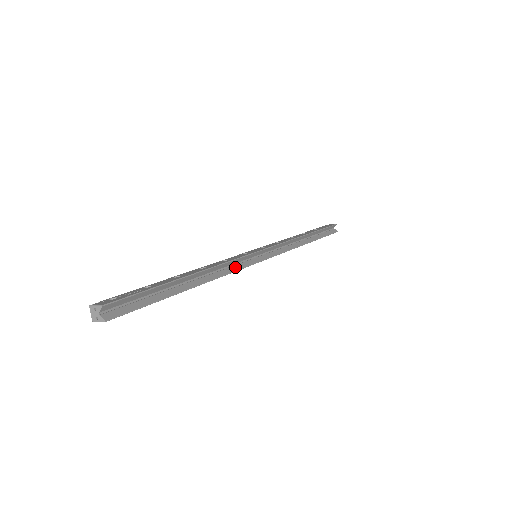
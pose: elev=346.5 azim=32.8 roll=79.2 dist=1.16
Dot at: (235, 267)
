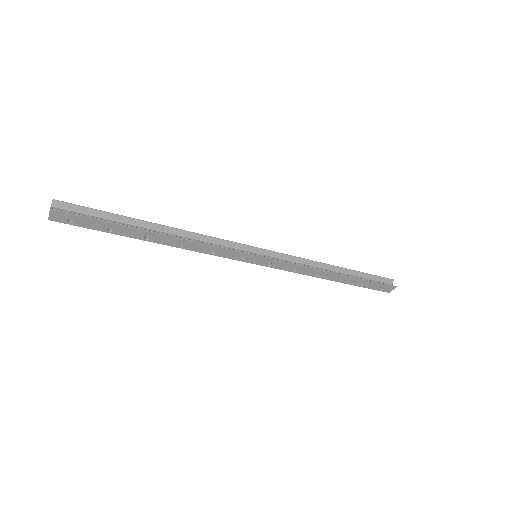
Dot at: (220, 246)
